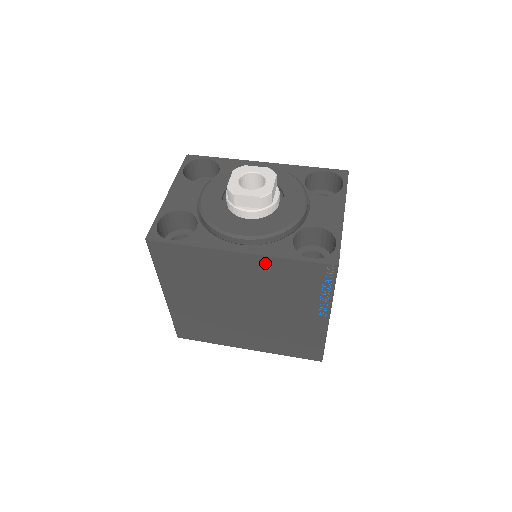
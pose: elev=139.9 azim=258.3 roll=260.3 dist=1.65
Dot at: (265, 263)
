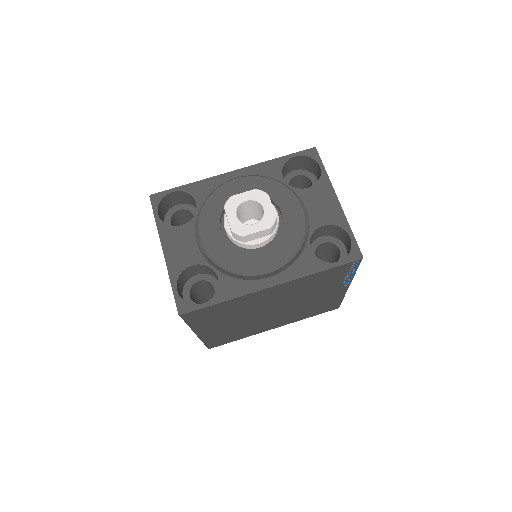
Dot at: (297, 282)
